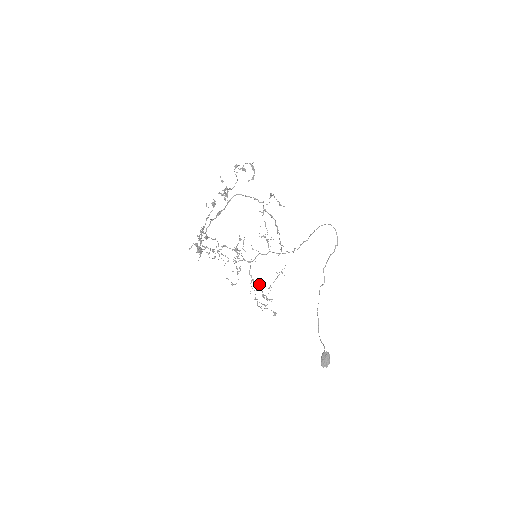
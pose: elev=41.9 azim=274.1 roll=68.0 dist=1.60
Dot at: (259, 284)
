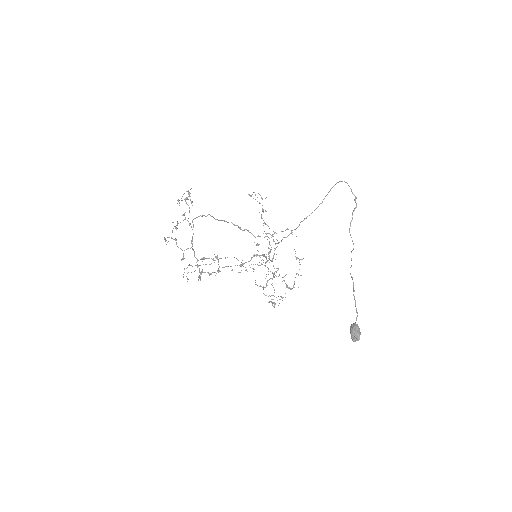
Dot at: occluded
